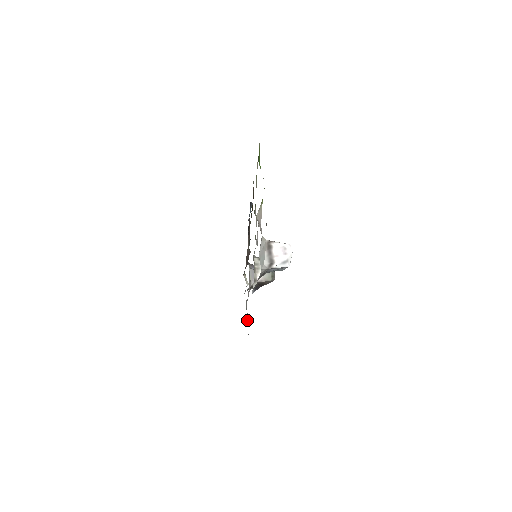
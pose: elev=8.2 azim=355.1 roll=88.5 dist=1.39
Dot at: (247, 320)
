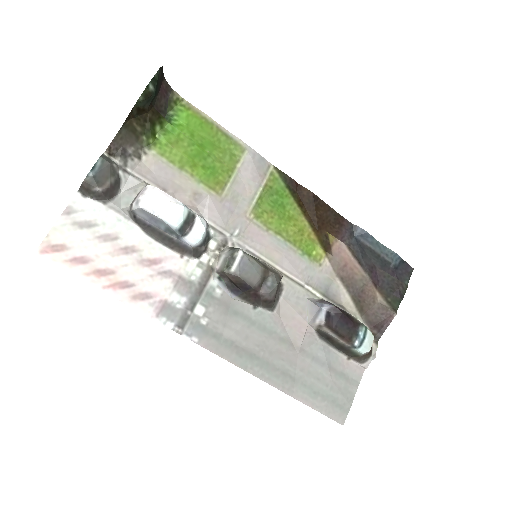
Dot at: (301, 377)
